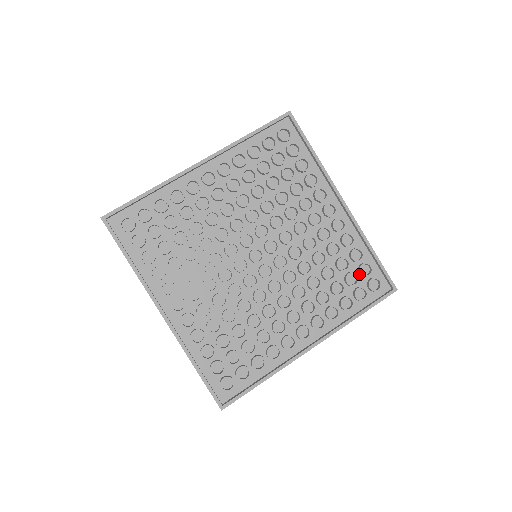
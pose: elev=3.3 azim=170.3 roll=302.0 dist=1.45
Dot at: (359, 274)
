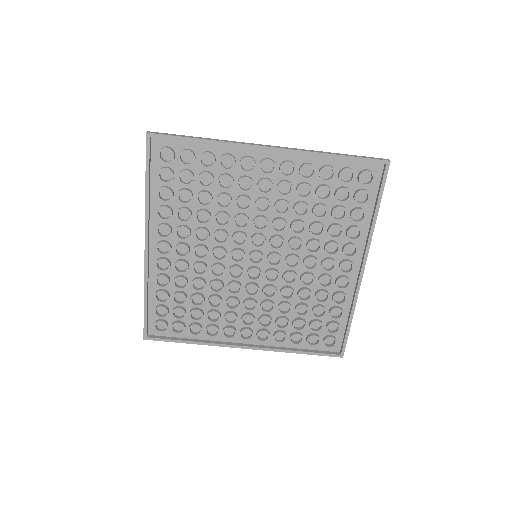
Dot at: (325, 326)
